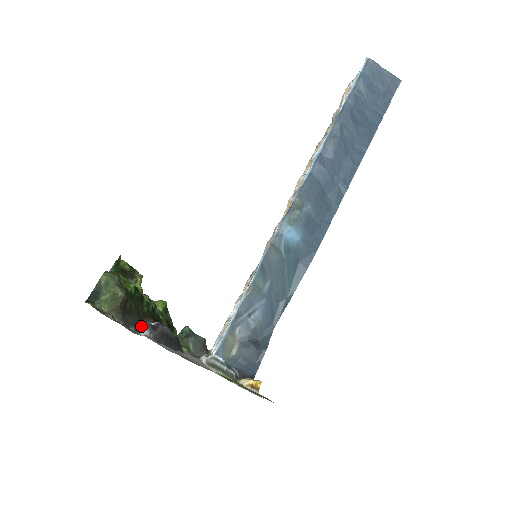
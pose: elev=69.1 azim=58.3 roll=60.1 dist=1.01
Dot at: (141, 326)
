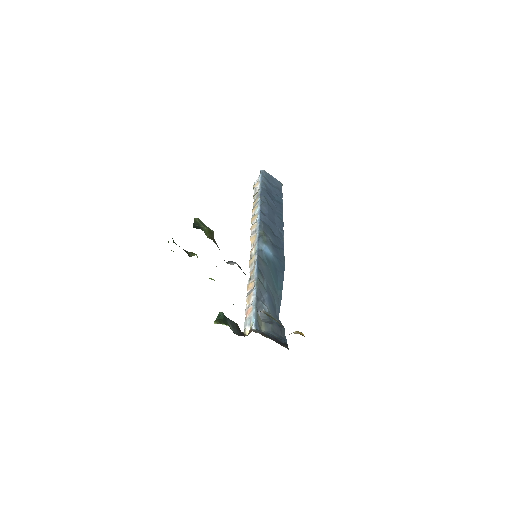
Dot at: (226, 262)
